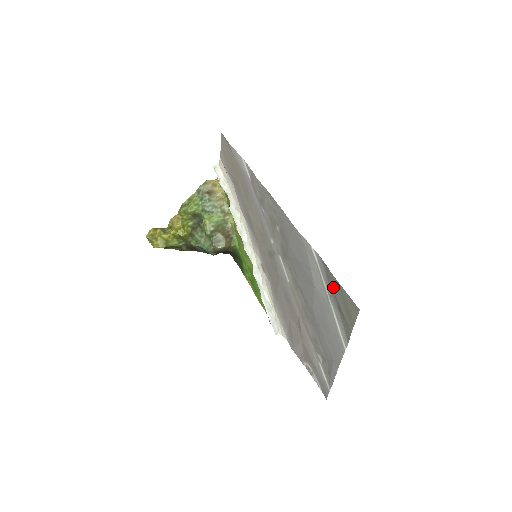
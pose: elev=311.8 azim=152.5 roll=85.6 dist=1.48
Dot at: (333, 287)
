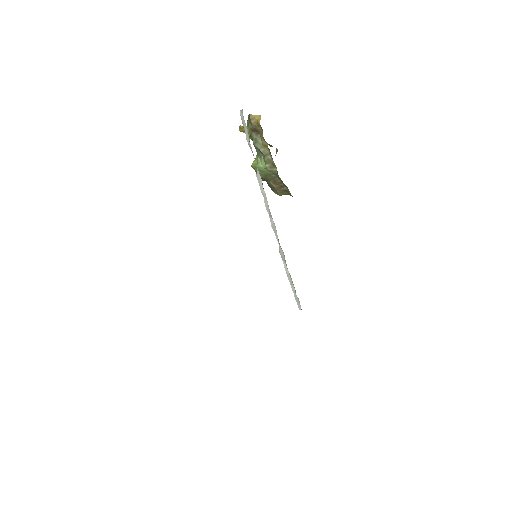
Dot at: occluded
